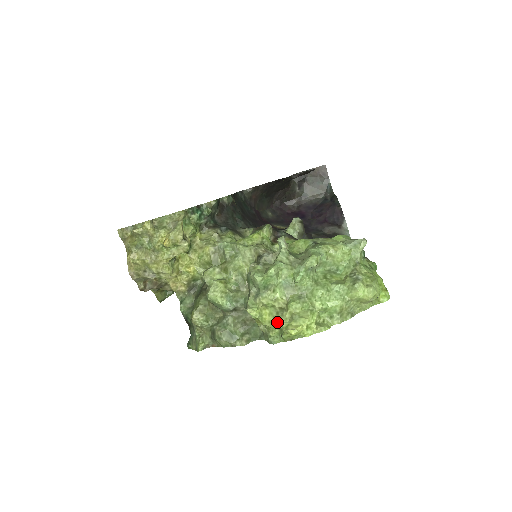
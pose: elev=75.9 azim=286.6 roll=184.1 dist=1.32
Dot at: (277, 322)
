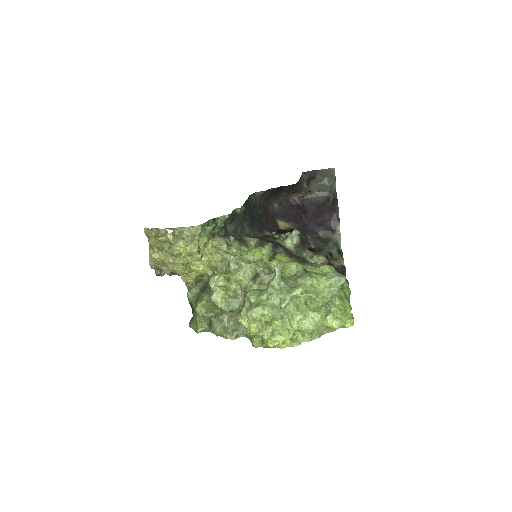
Dot at: (261, 334)
